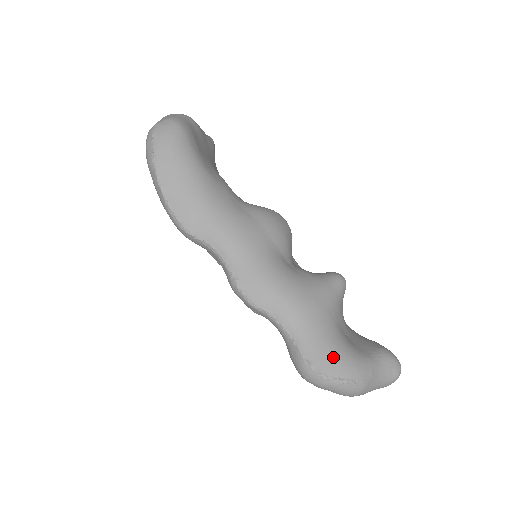
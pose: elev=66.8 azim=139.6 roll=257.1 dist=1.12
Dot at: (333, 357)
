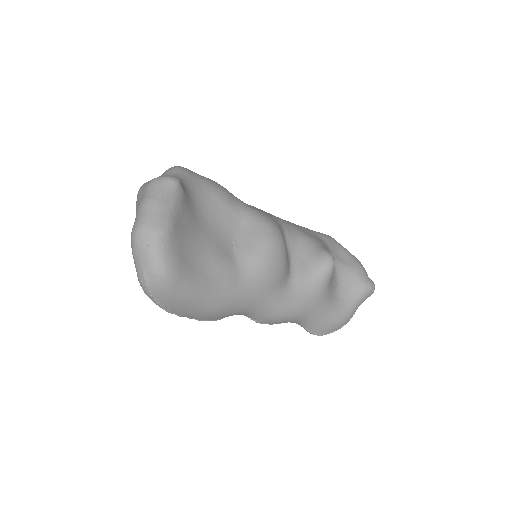
Dot at: (329, 326)
